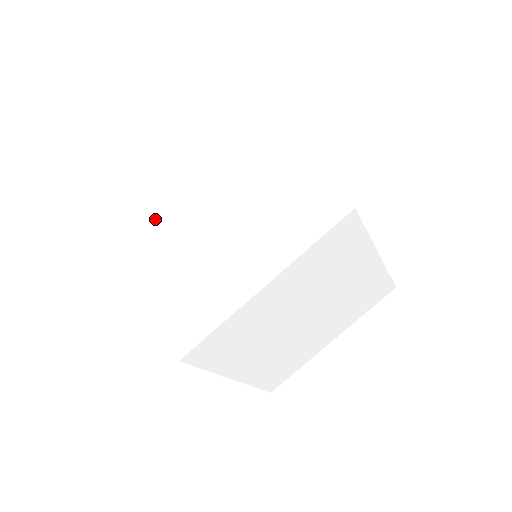
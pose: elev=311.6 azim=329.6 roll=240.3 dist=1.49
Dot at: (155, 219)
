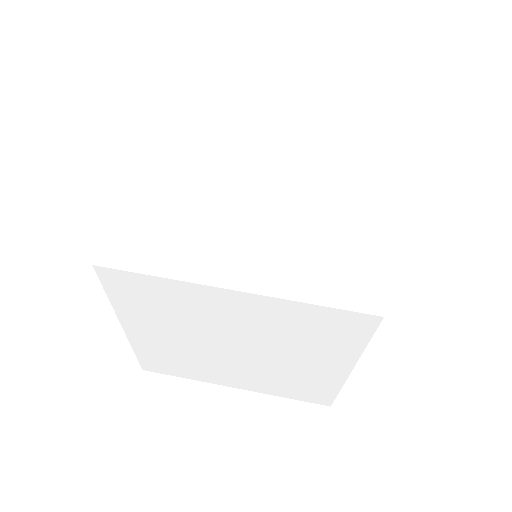
Dot at: (183, 361)
